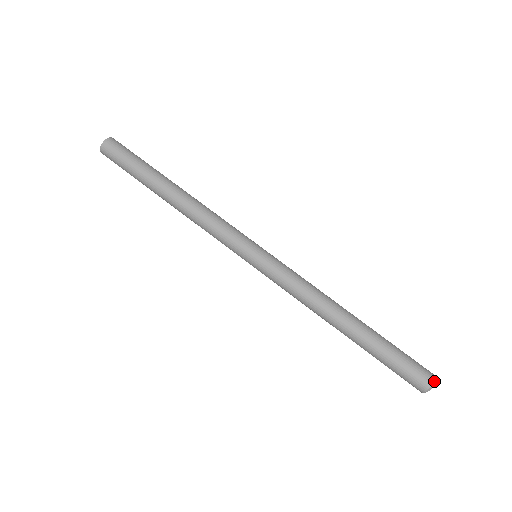
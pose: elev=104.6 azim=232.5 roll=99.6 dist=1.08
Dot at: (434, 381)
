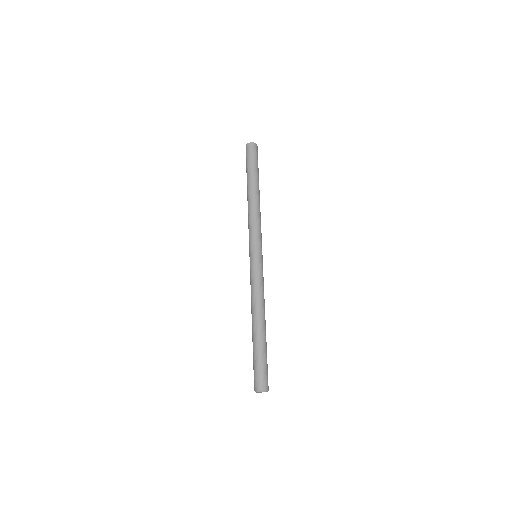
Dot at: (266, 390)
